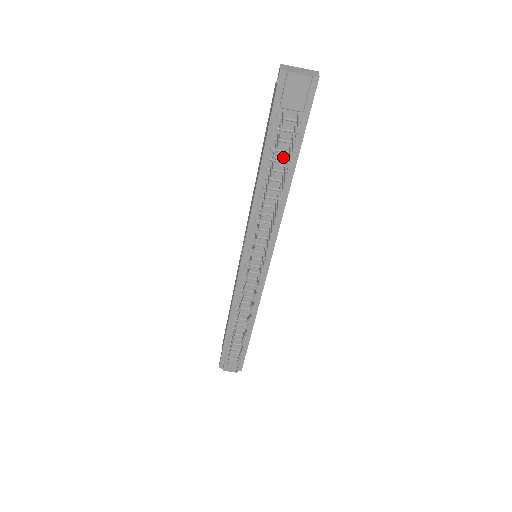
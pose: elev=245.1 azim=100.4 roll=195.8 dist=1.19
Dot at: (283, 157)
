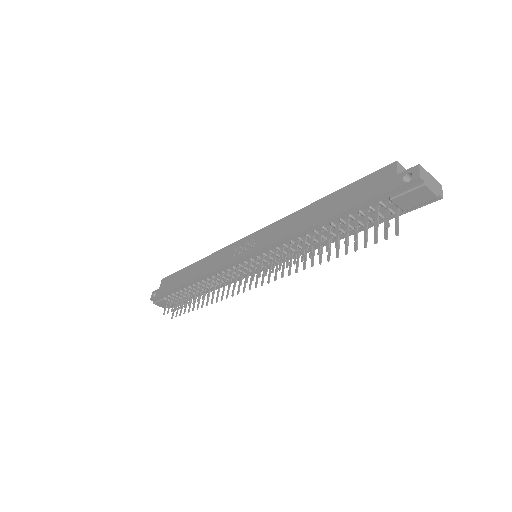
Dot at: (353, 224)
